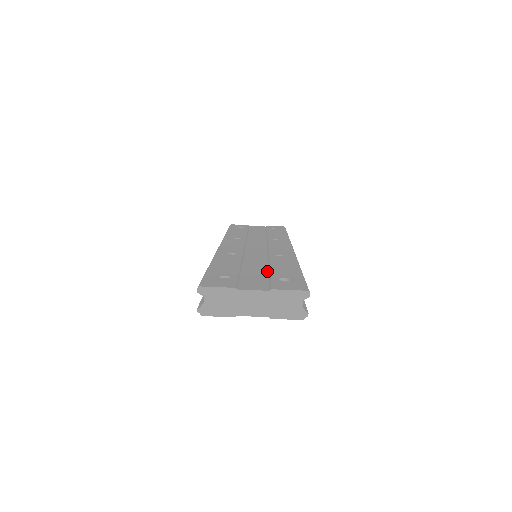
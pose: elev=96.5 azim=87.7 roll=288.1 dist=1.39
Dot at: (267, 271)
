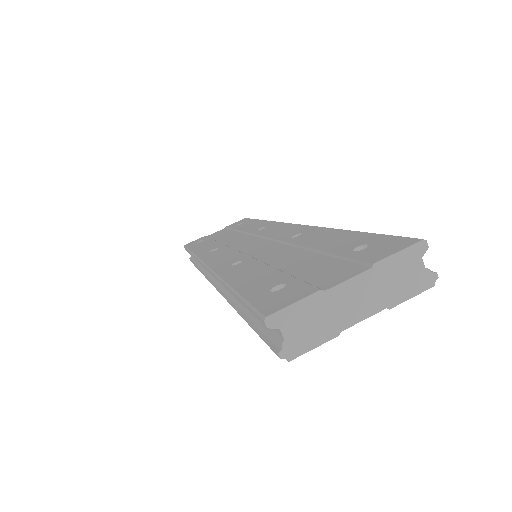
Dot at: (316, 254)
